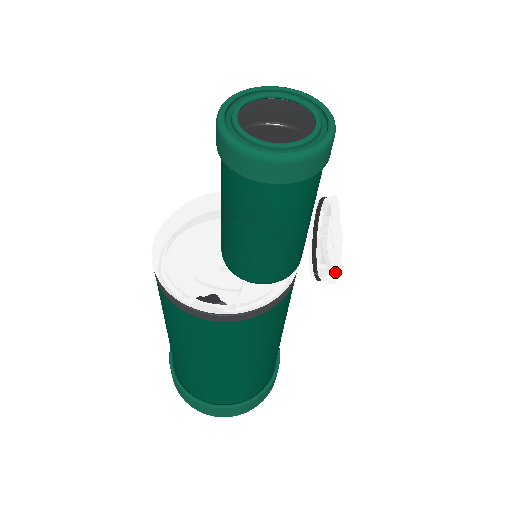
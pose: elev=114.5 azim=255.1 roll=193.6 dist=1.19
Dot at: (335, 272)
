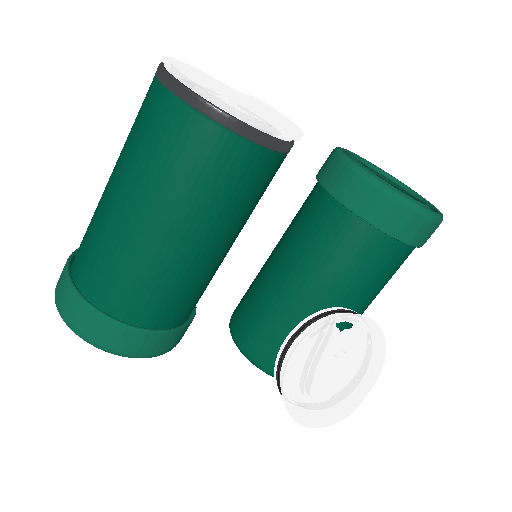
Dot at: (303, 411)
